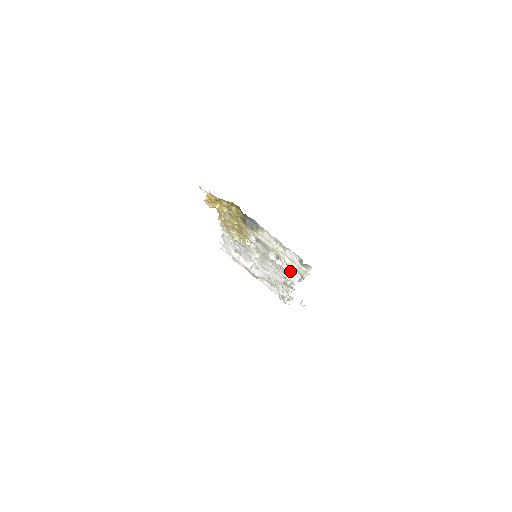
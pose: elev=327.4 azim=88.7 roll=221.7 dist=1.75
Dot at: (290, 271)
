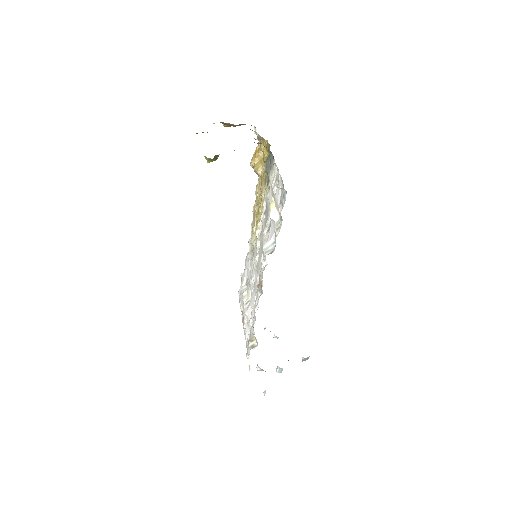
Dot at: (270, 241)
